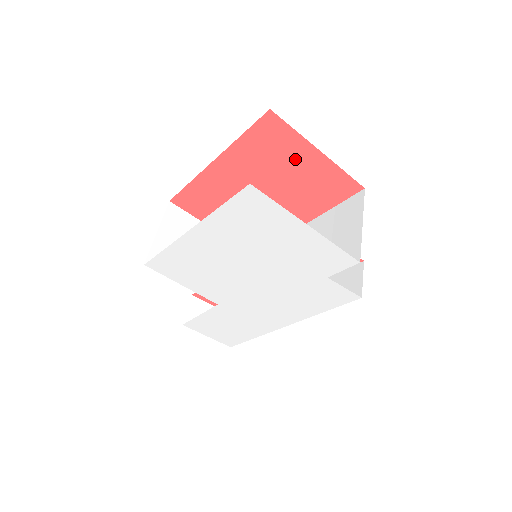
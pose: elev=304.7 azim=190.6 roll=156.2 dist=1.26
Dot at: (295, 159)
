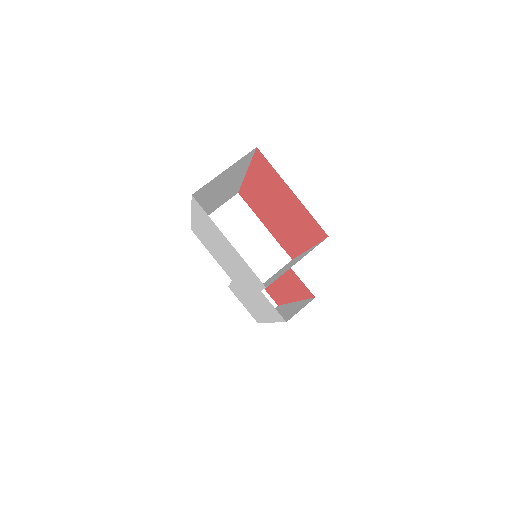
Dot at: (283, 191)
